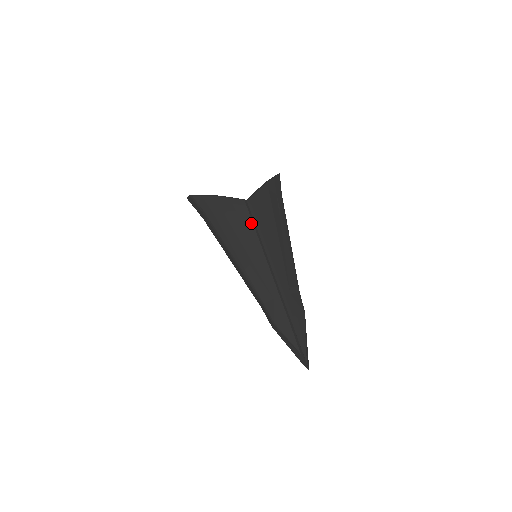
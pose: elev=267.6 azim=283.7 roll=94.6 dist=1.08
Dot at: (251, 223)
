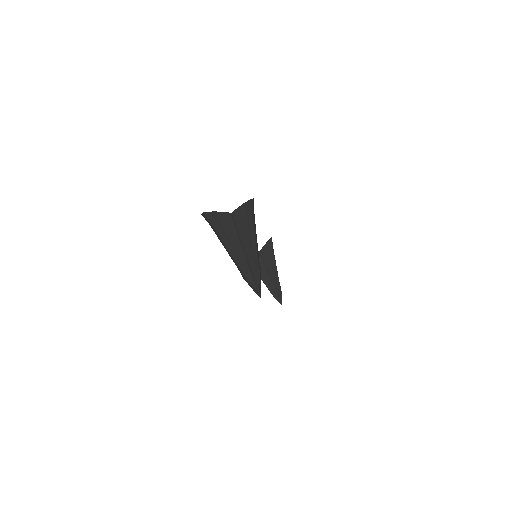
Dot at: (233, 225)
